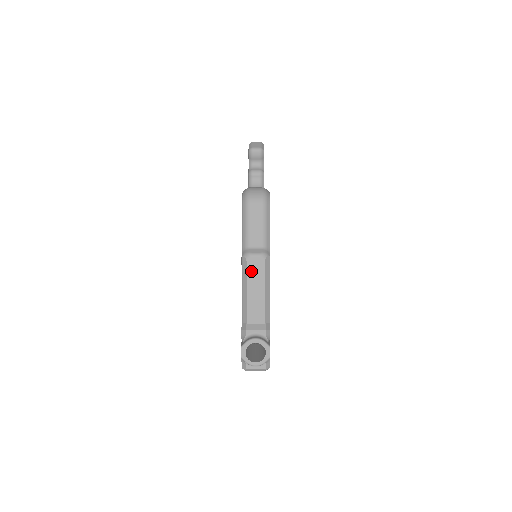
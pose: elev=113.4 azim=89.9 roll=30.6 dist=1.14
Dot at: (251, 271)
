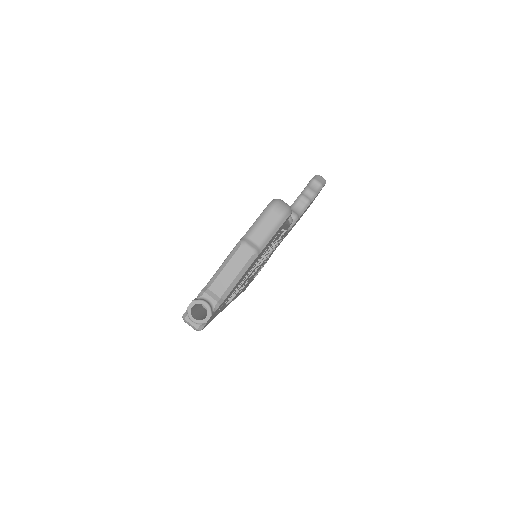
Dot at: (238, 255)
